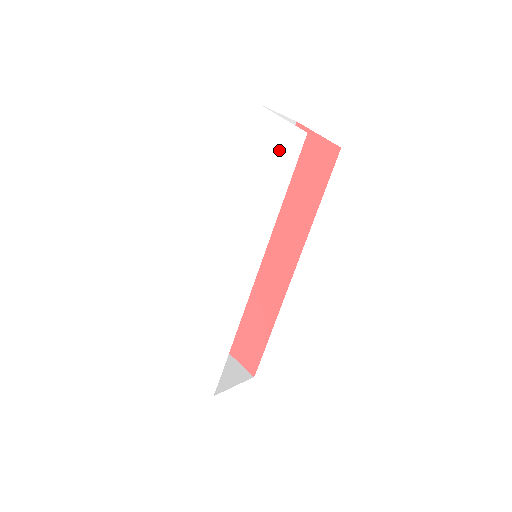
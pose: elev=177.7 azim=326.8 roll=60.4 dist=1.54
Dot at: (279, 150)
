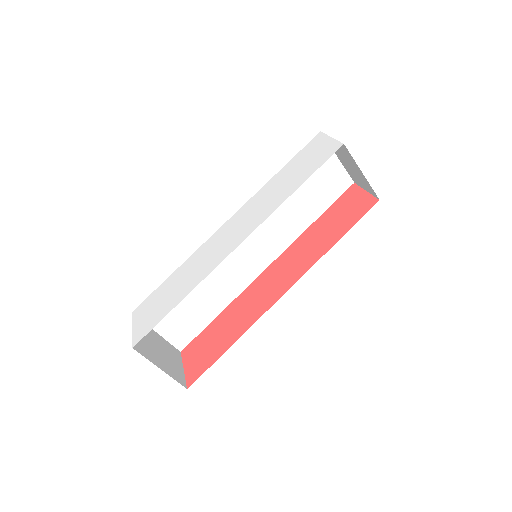
Dot at: (316, 157)
